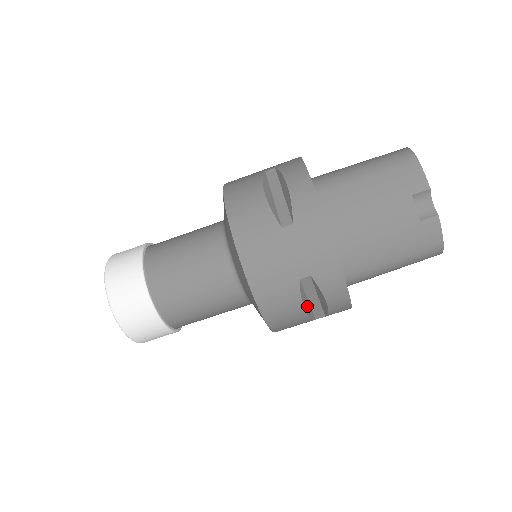
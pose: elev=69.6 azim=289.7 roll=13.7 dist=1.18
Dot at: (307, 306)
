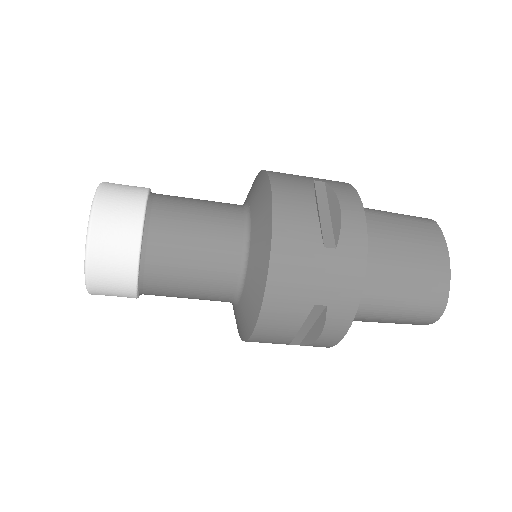
Dot at: occluded
